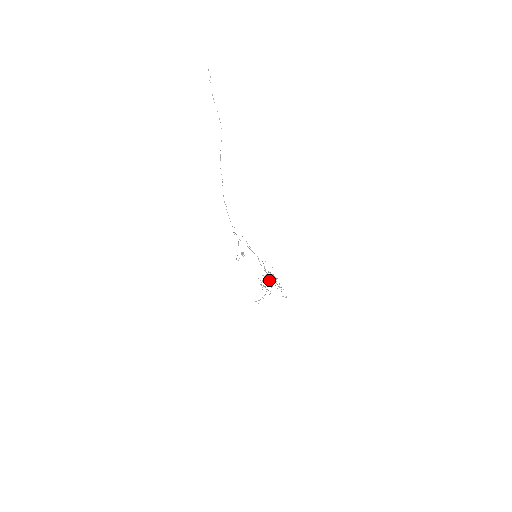
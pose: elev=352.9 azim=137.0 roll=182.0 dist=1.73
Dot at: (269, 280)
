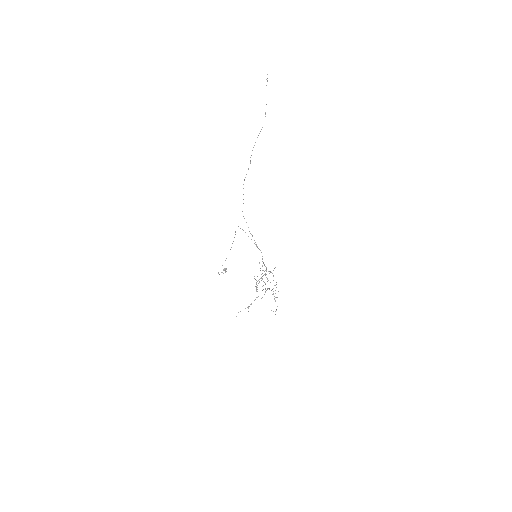
Dot at: (268, 280)
